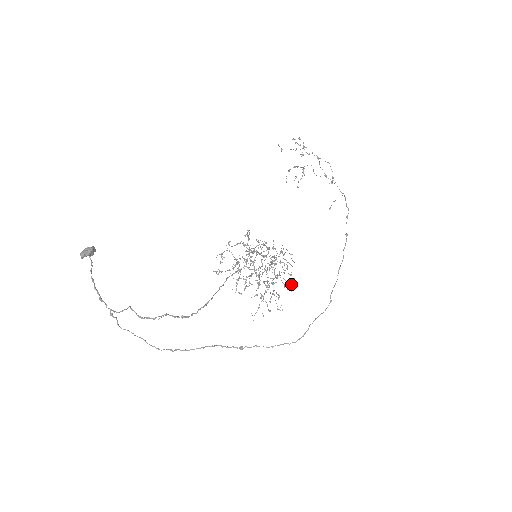
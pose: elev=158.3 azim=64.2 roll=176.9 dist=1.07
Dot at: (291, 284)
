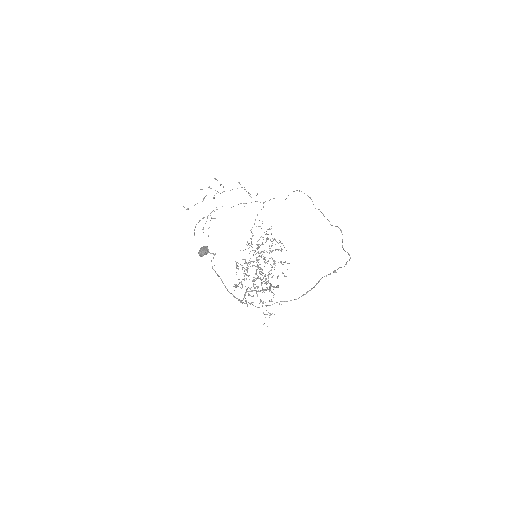
Dot at: (282, 272)
